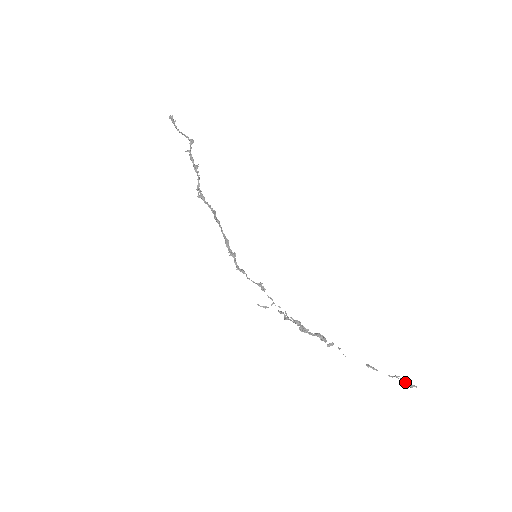
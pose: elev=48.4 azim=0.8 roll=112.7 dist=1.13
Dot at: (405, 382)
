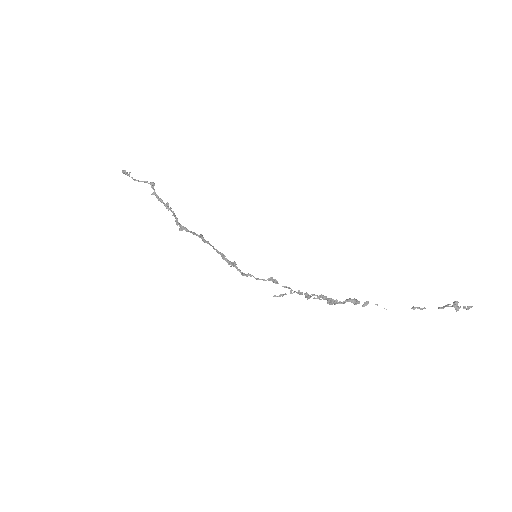
Dot at: (459, 307)
